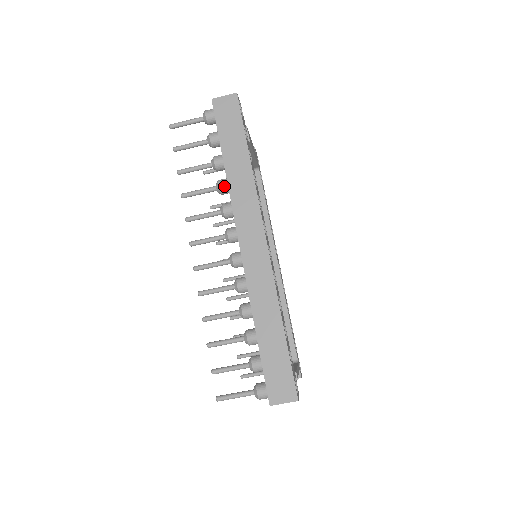
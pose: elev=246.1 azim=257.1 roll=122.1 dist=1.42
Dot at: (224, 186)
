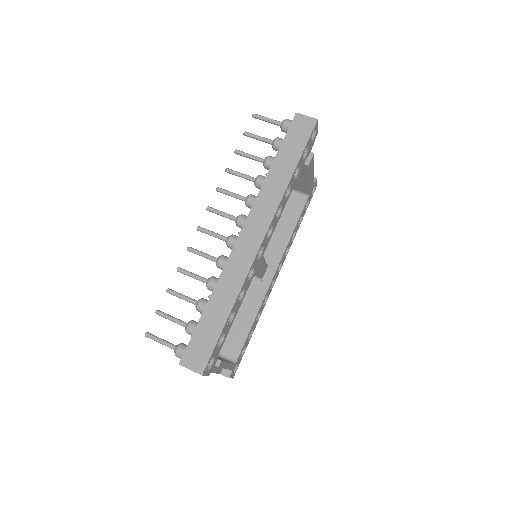
Dot at: (261, 181)
